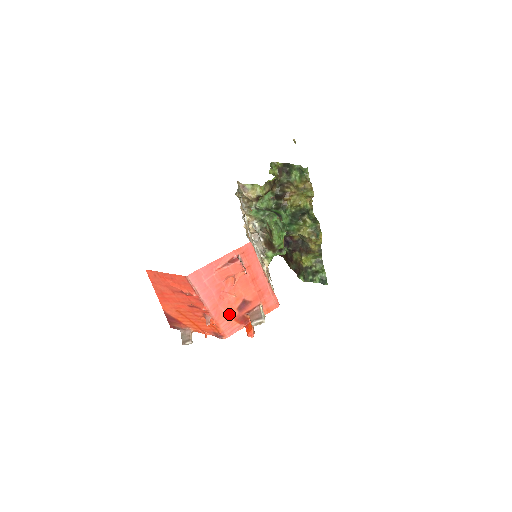
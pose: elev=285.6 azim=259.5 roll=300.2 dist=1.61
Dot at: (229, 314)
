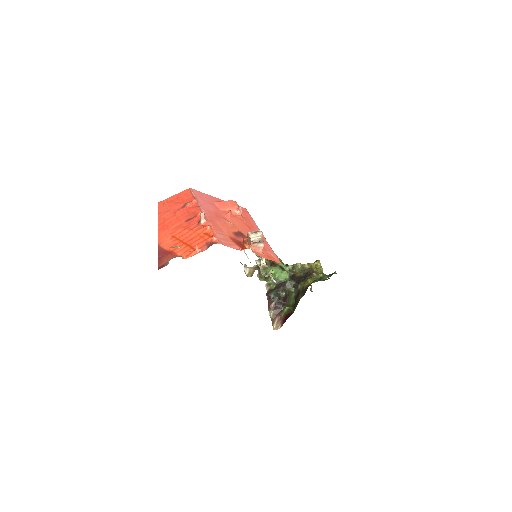
Dot at: (224, 231)
